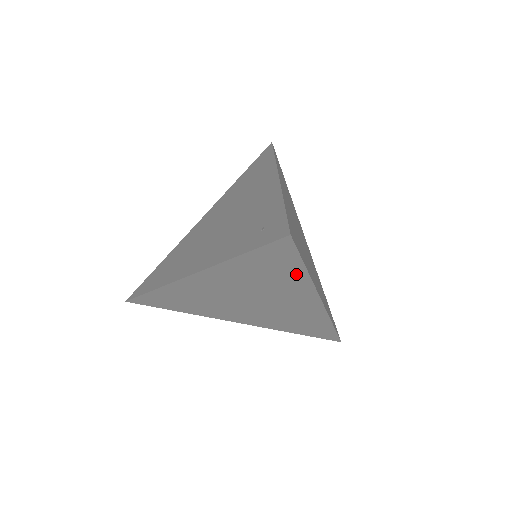
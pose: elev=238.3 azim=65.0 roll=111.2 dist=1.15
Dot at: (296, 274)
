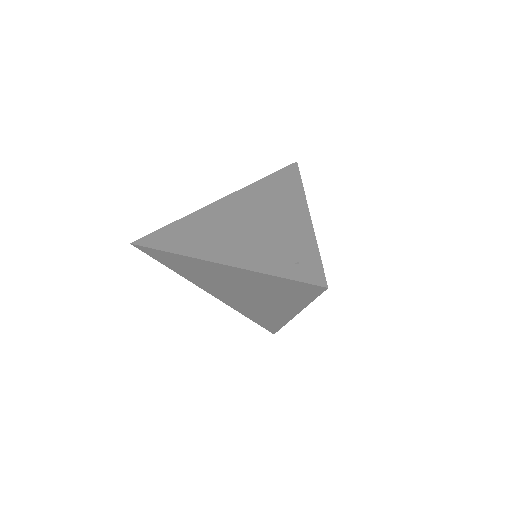
Dot at: (300, 300)
